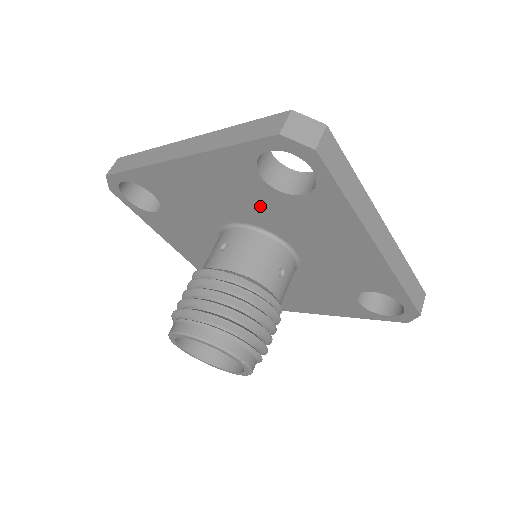
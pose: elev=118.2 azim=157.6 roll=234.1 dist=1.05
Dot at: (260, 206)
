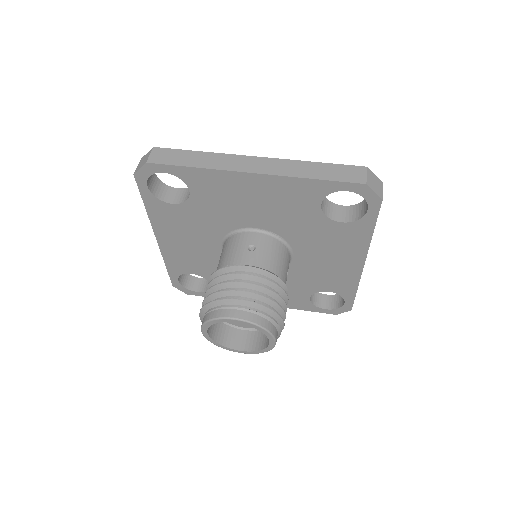
Dot at: (297, 222)
